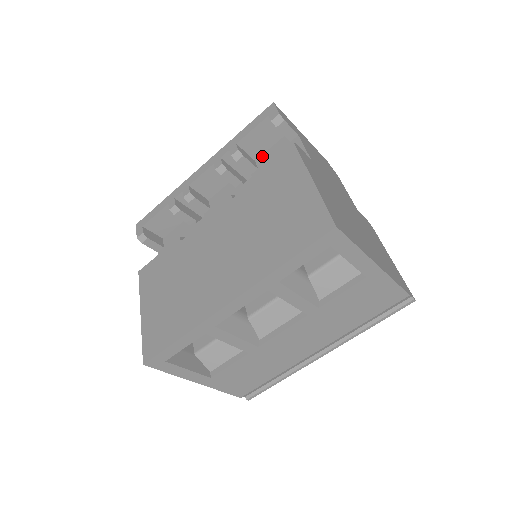
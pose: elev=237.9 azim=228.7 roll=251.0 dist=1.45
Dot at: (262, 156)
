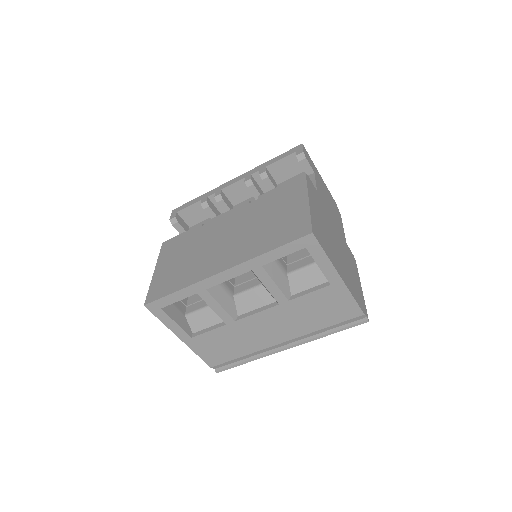
Dot at: (283, 182)
